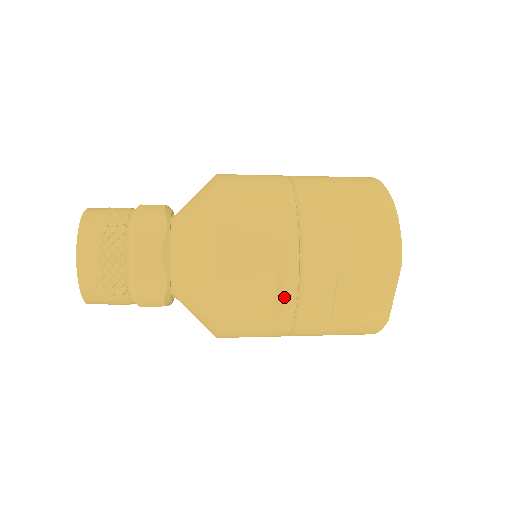
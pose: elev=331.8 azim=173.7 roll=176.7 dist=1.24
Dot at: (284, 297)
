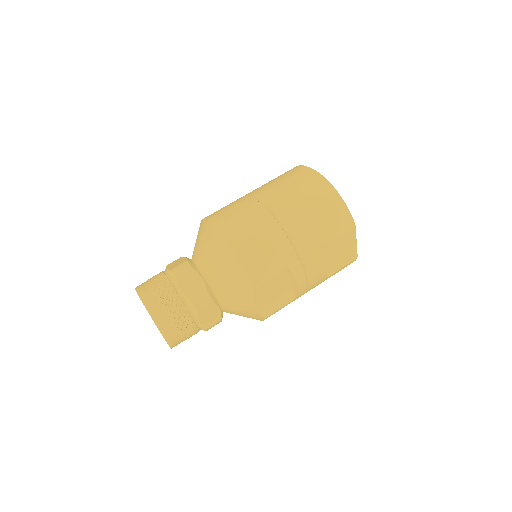
Dot at: (298, 283)
